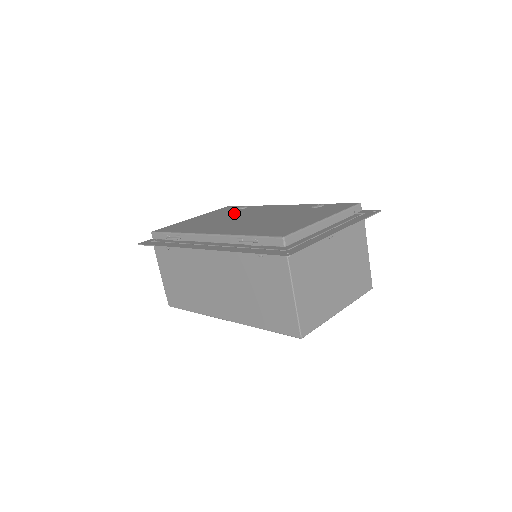
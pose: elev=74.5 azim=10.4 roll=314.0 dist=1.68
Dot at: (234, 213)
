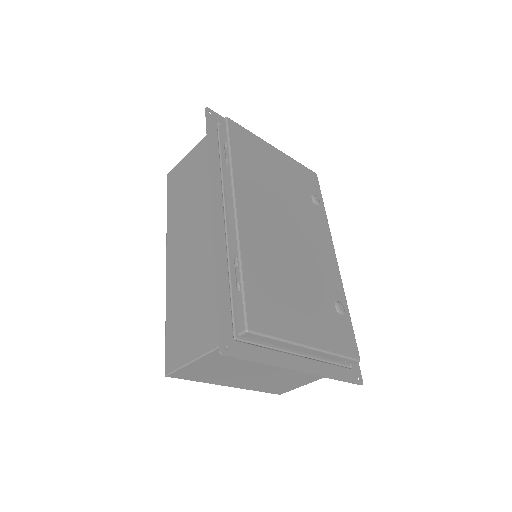
Dot at: (300, 200)
